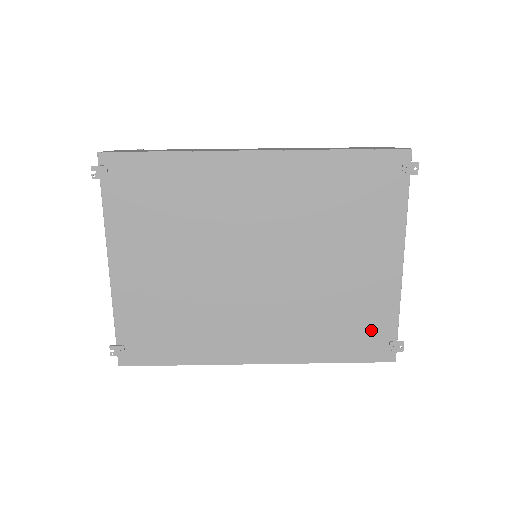
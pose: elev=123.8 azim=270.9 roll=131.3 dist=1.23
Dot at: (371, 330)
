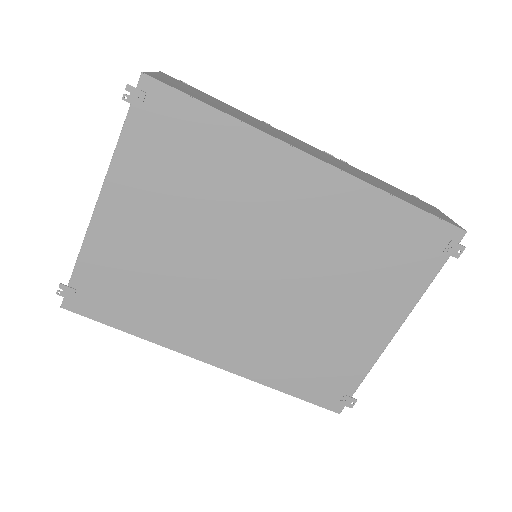
Dot at: (333, 378)
